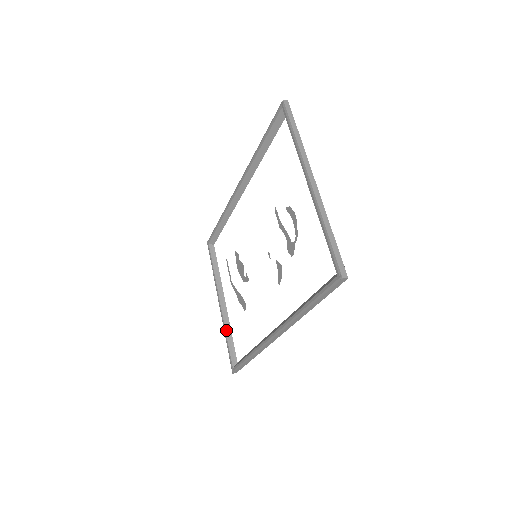
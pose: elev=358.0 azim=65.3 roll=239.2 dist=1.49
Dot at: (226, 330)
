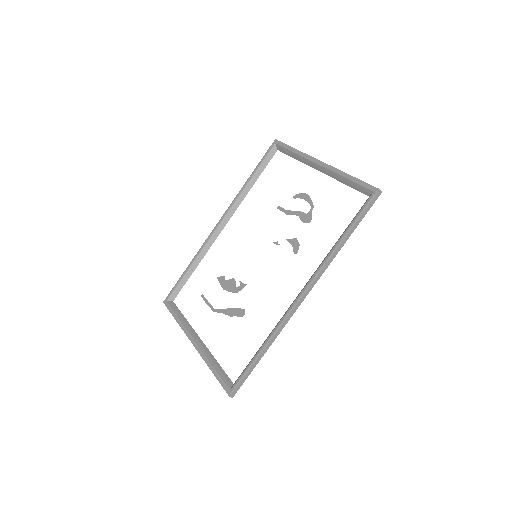
Dot at: (210, 360)
